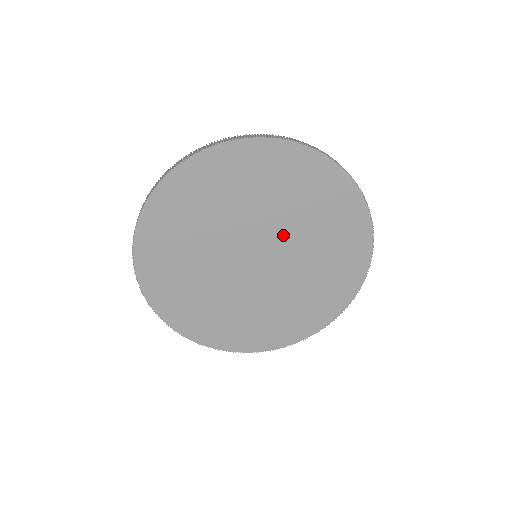
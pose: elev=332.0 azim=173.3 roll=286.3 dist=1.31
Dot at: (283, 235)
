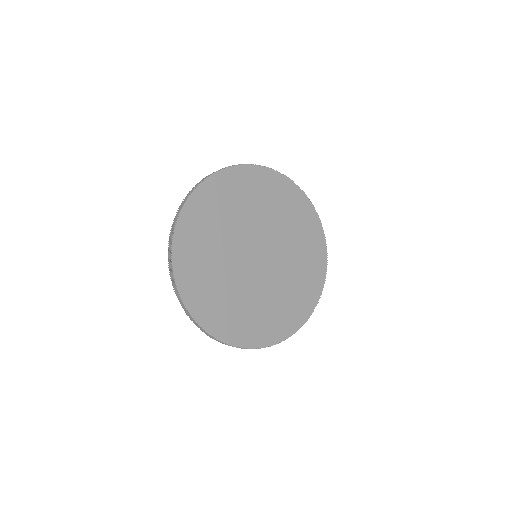
Dot at: (263, 230)
